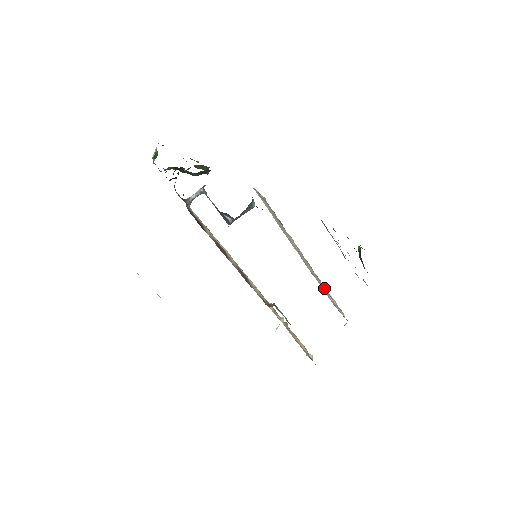
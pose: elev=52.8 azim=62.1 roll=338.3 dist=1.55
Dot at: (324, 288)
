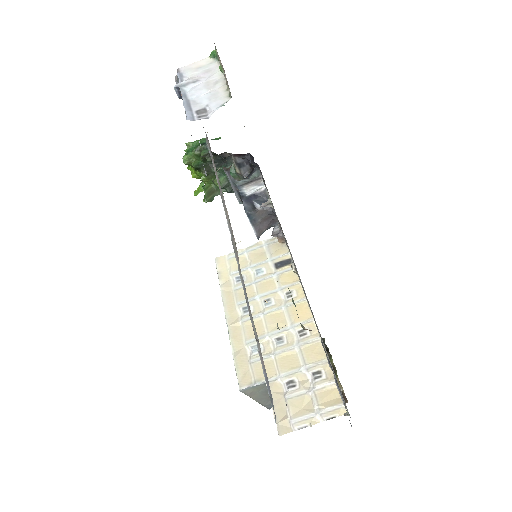
Dot at: (309, 358)
